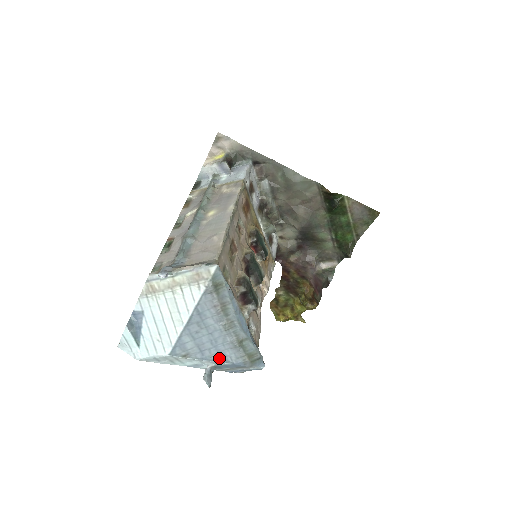
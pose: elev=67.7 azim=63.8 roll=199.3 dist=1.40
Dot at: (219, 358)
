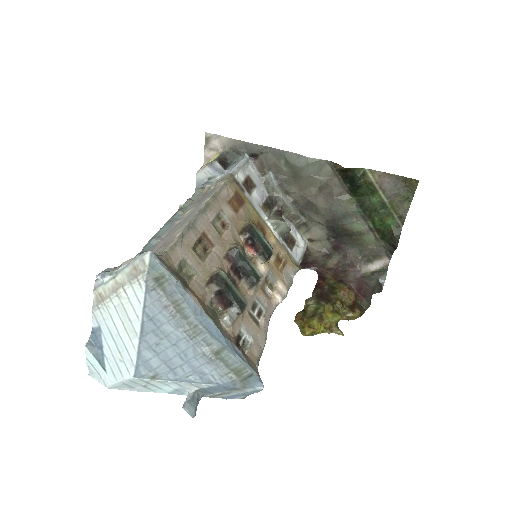
Dot at: (198, 378)
